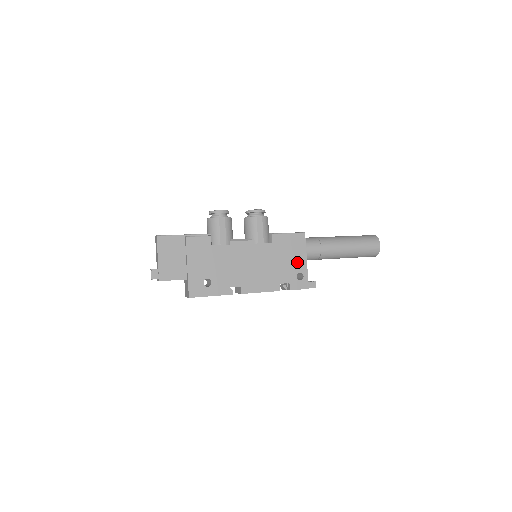
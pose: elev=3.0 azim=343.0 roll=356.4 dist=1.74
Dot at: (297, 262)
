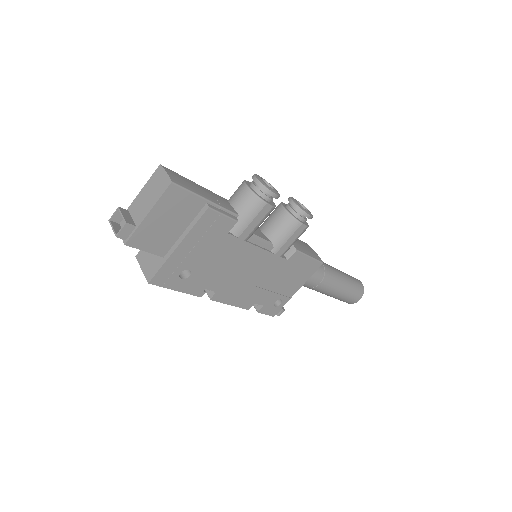
Dot at: (289, 288)
